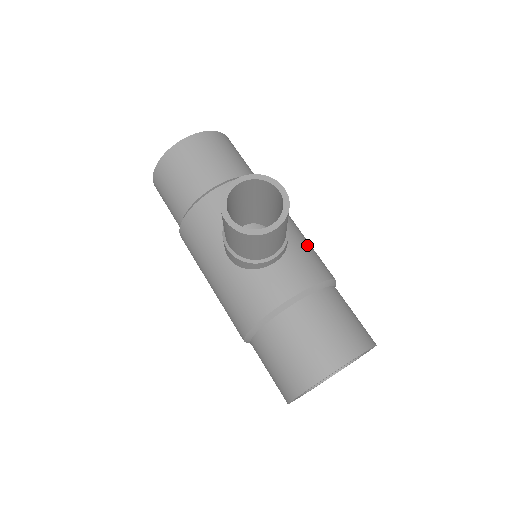
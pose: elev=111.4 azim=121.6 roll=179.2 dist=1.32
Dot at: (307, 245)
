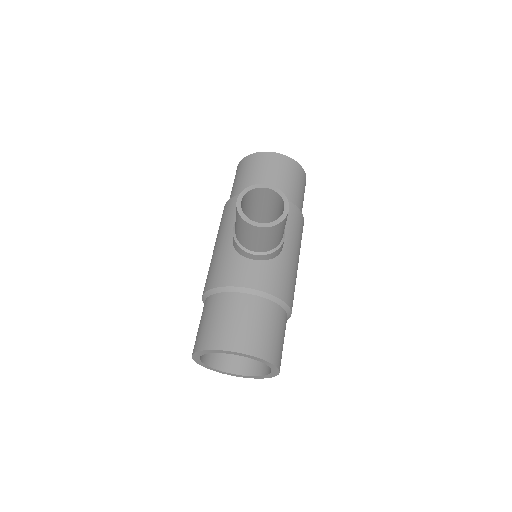
Dot at: (290, 271)
